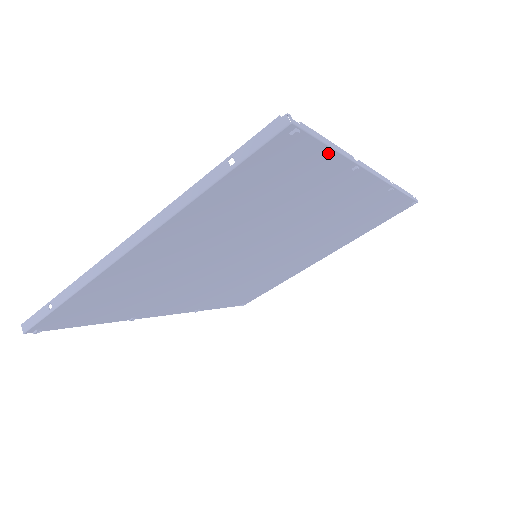
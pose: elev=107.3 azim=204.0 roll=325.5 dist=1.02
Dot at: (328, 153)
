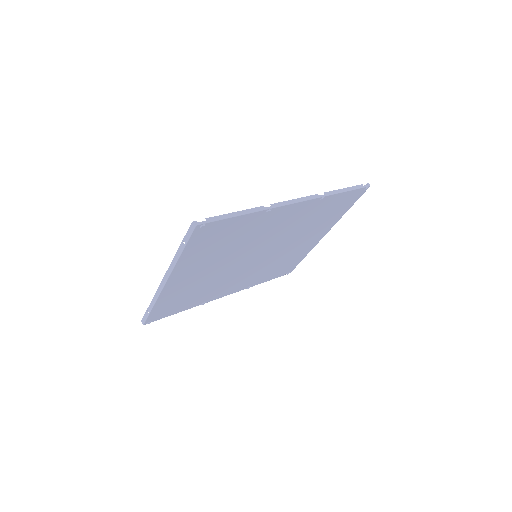
Dot at: (237, 218)
